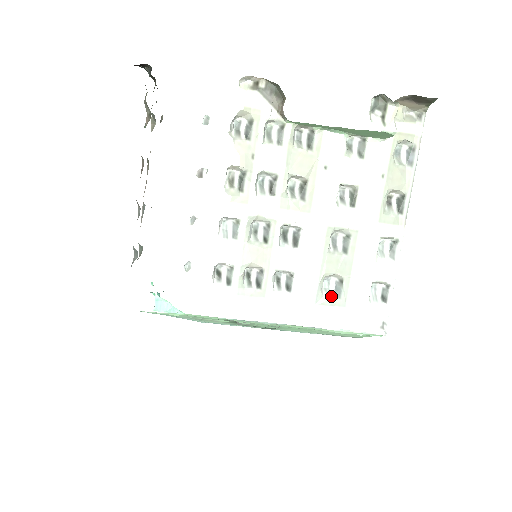
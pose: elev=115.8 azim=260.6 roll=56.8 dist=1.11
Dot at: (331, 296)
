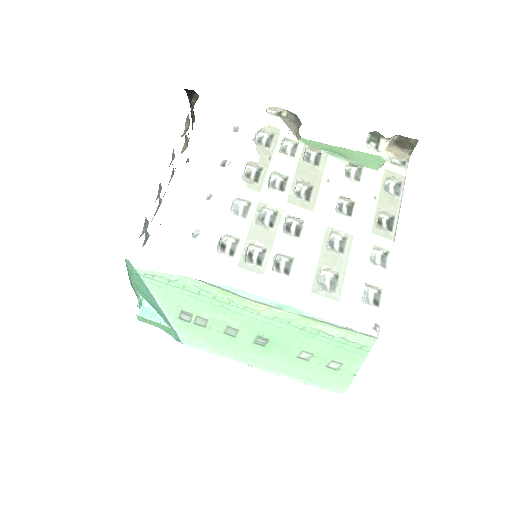
Dot at: (326, 288)
